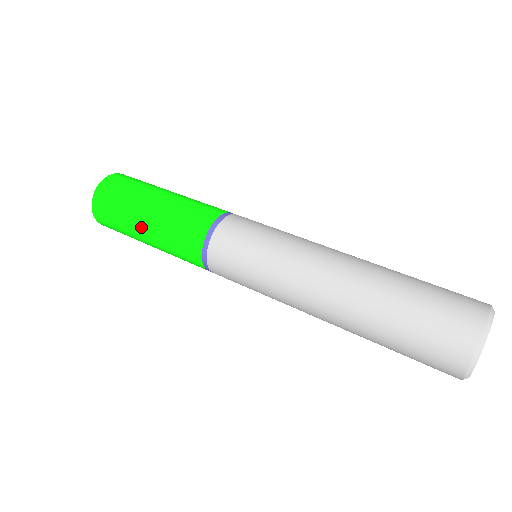
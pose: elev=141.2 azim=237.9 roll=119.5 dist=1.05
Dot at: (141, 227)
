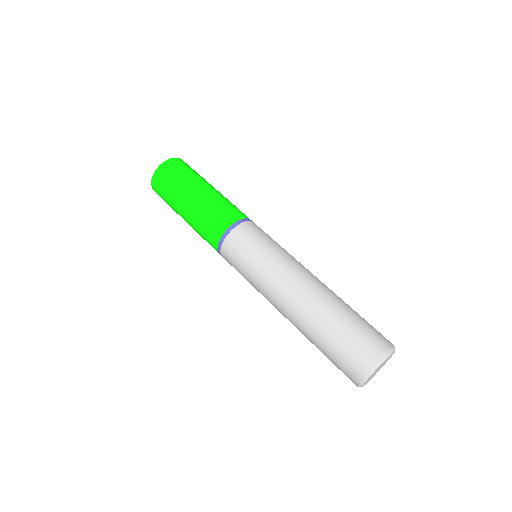
Dot at: (187, 199)
